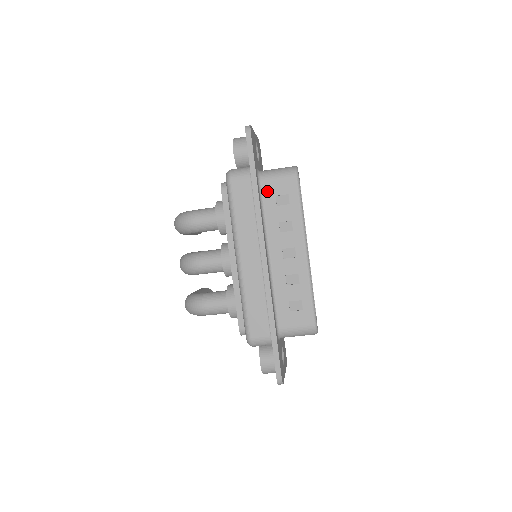
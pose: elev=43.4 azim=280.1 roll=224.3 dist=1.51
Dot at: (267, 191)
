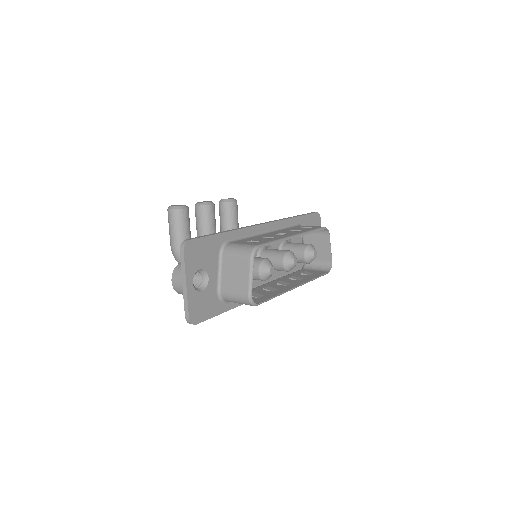
Dot at: occluded
